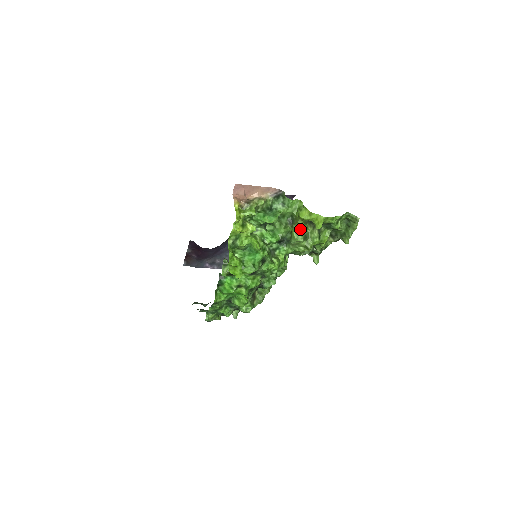
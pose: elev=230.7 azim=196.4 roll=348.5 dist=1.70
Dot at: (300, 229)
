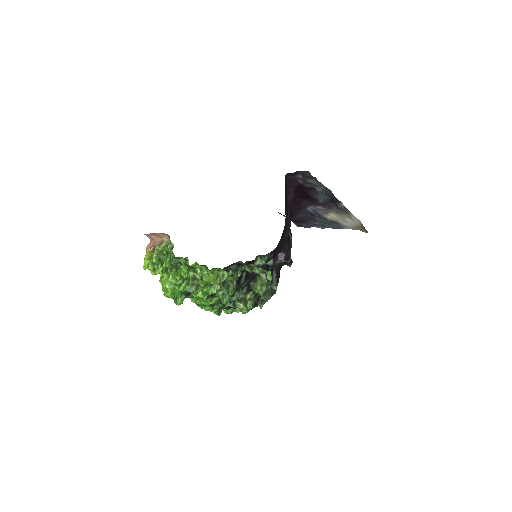
Dot at: occluded
